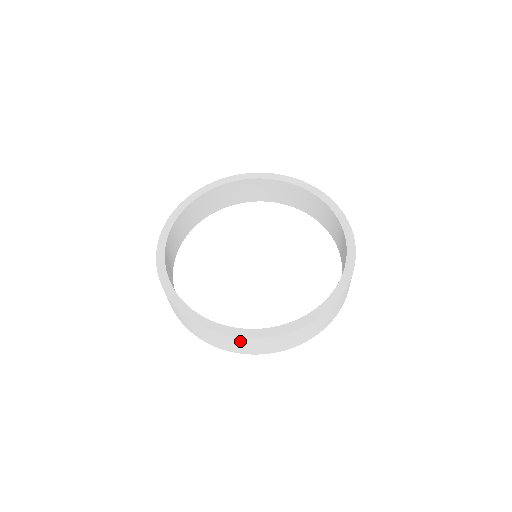
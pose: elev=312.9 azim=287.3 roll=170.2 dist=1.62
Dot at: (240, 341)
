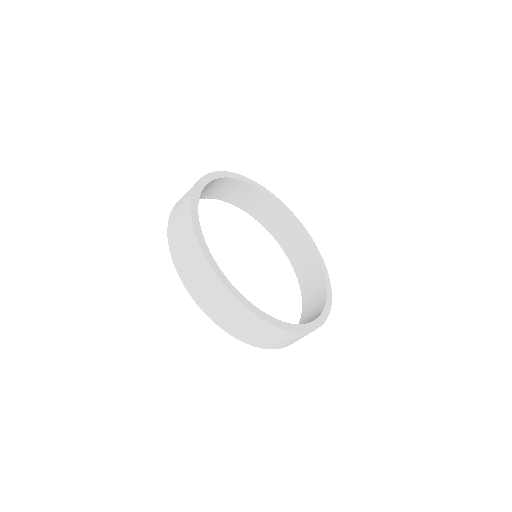
Dot at: (191, 240)
